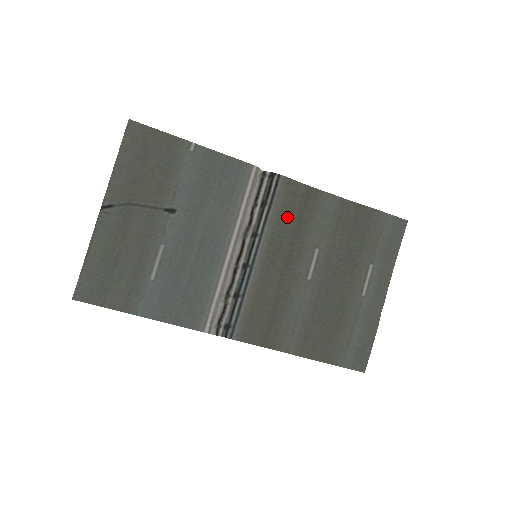
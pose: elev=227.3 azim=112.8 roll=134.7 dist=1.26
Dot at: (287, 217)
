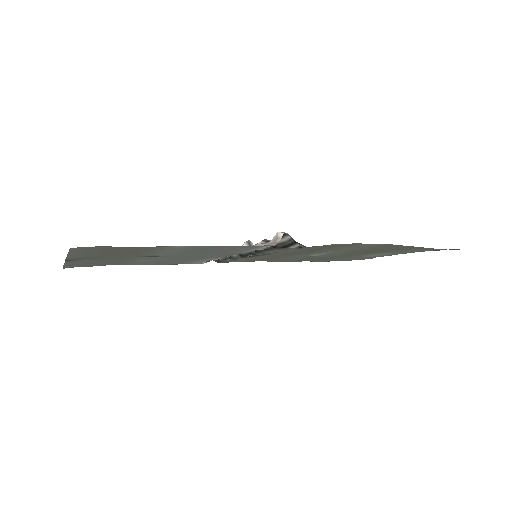
Dot at: (304, 250)
